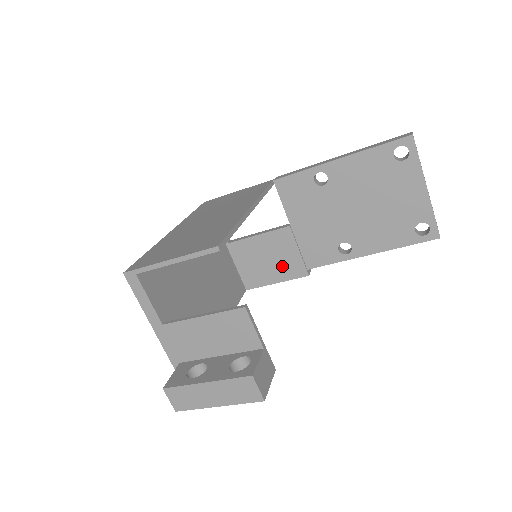
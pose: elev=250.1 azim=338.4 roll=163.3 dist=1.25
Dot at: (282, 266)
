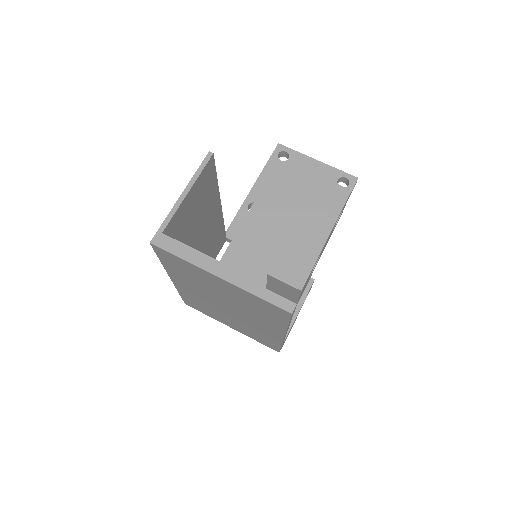
Dot at: occluded
